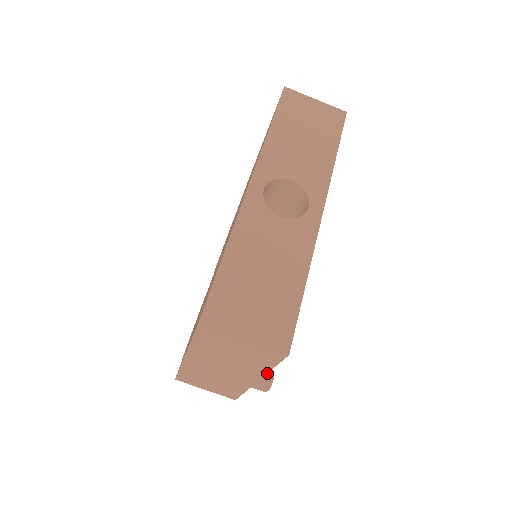
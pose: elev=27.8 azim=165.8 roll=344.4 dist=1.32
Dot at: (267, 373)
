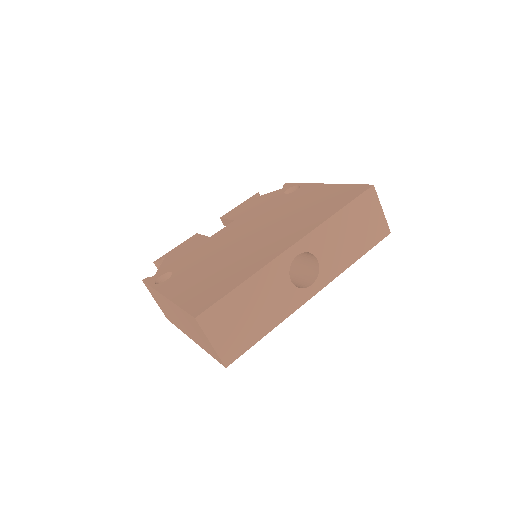
Dot at: occluded
